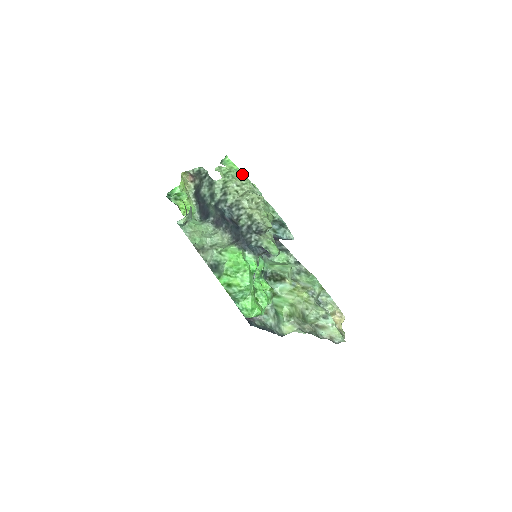
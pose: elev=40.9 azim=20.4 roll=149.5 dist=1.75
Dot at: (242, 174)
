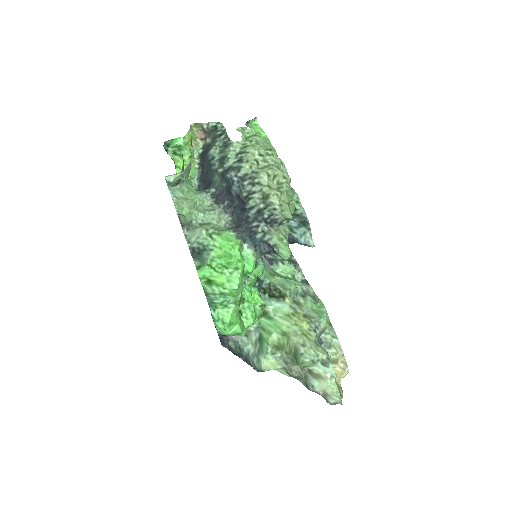
Dot at: (270, 144)
